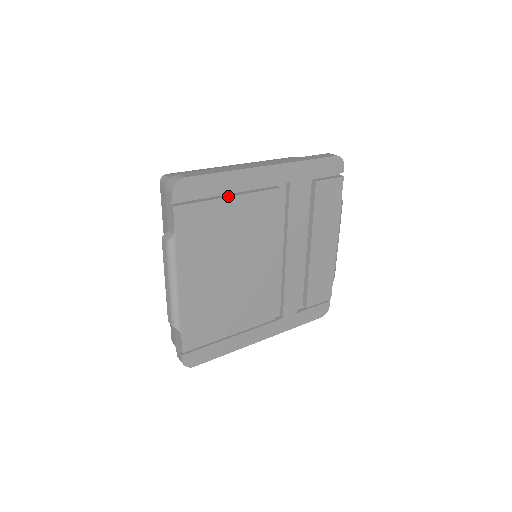
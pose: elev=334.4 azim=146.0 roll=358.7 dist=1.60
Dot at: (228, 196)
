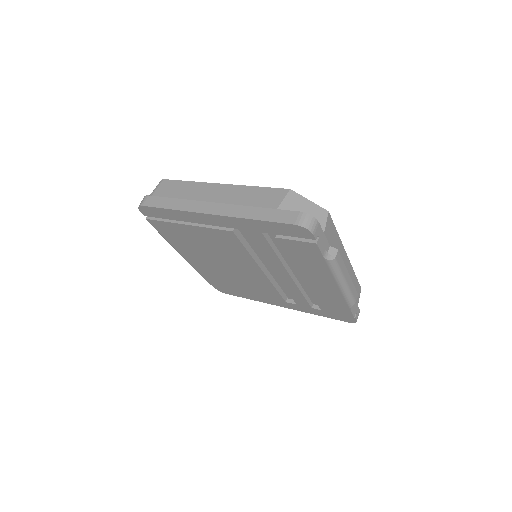
Dot at: (185, 223)
